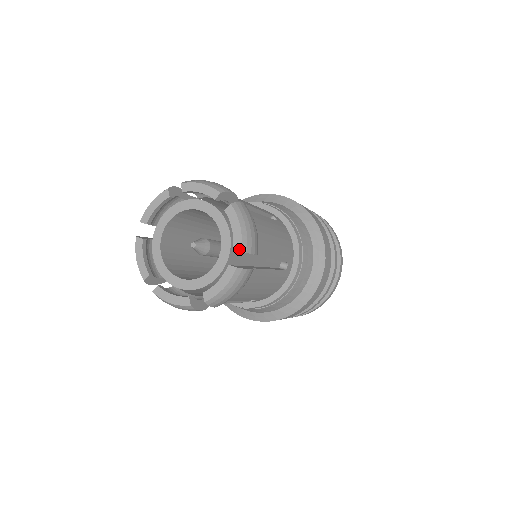
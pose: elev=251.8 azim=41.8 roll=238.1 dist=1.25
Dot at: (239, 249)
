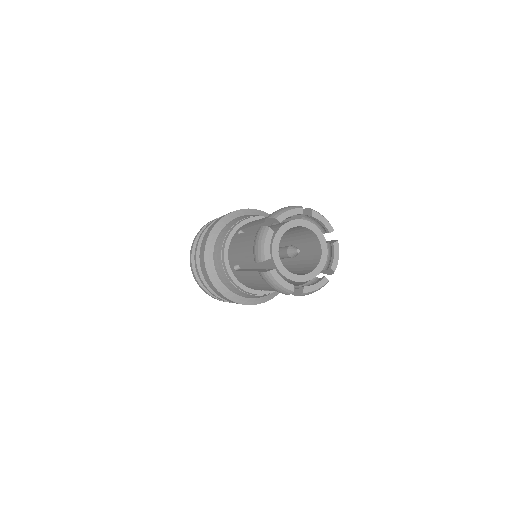
Dot at: (333, 230)
